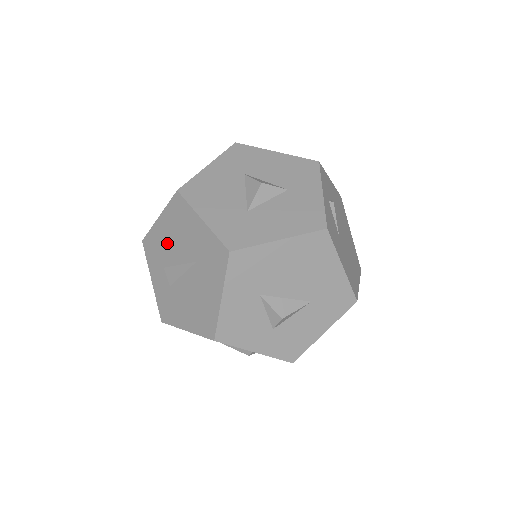
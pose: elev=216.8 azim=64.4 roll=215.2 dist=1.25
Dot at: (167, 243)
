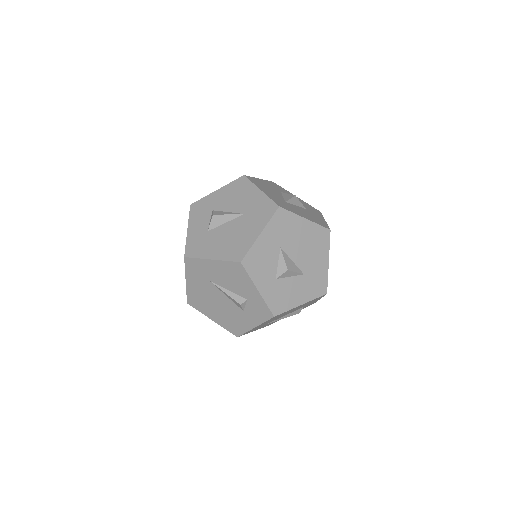
Dot at: (219, 204)
